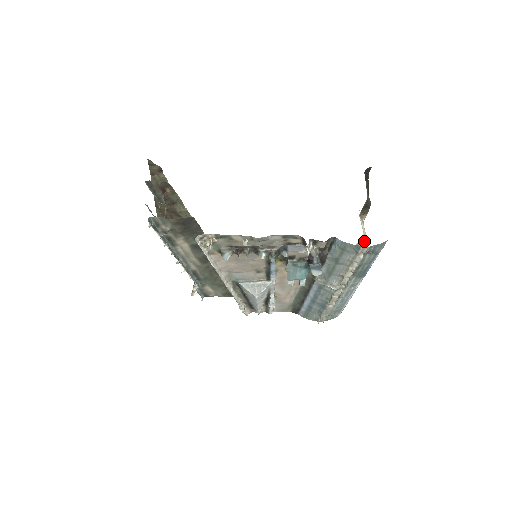
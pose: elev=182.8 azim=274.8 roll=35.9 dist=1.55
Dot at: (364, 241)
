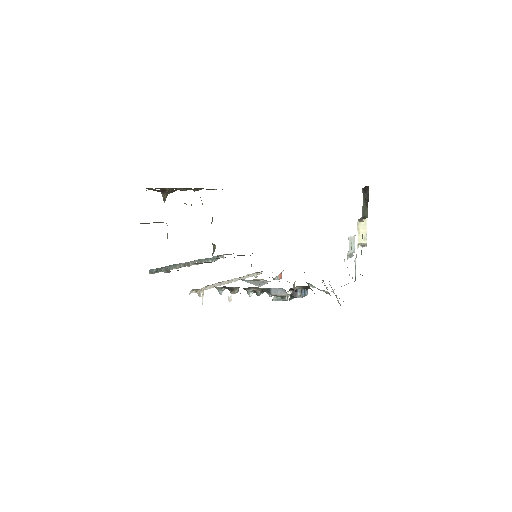
Dot at: (360, 246)
